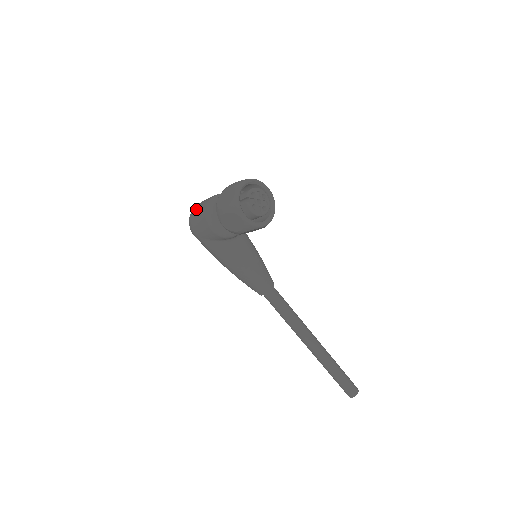
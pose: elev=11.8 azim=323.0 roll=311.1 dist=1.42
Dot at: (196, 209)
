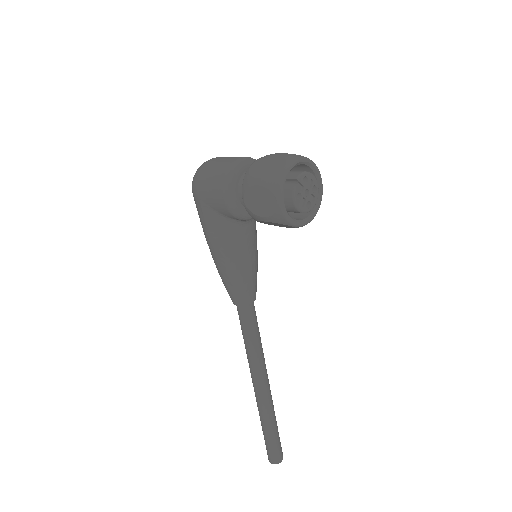
Dot at: (214, 162)
